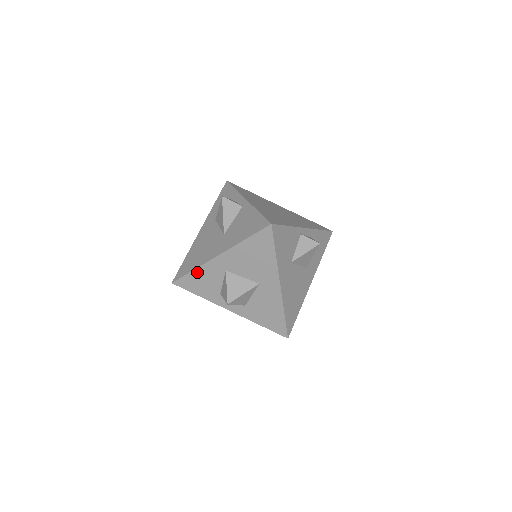
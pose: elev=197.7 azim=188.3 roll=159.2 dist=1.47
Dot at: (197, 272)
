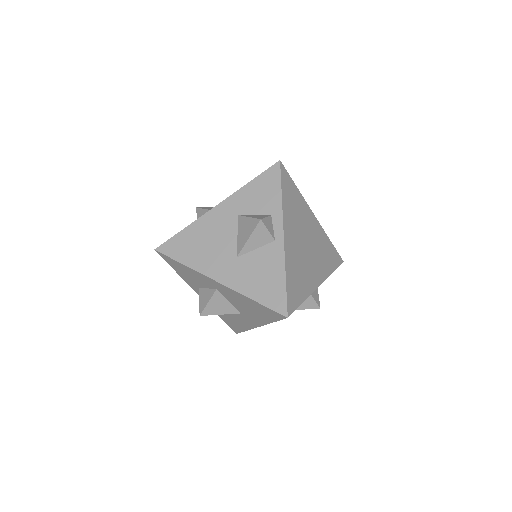
Dot at: (187, 268)
